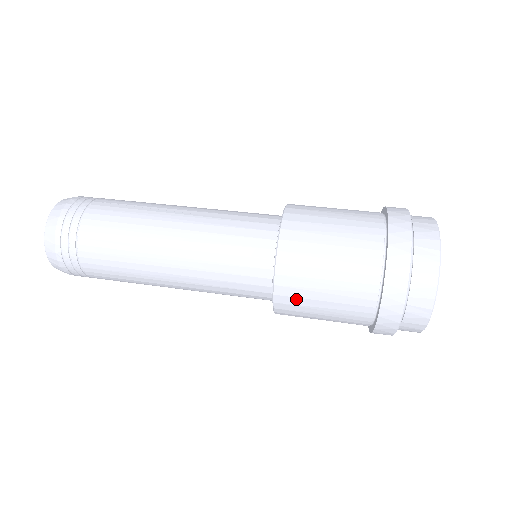
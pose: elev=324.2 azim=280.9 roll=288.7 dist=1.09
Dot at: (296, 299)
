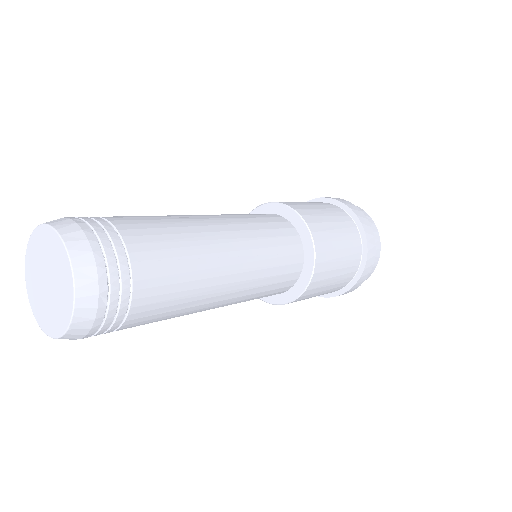
Dot at: (324, 273)
